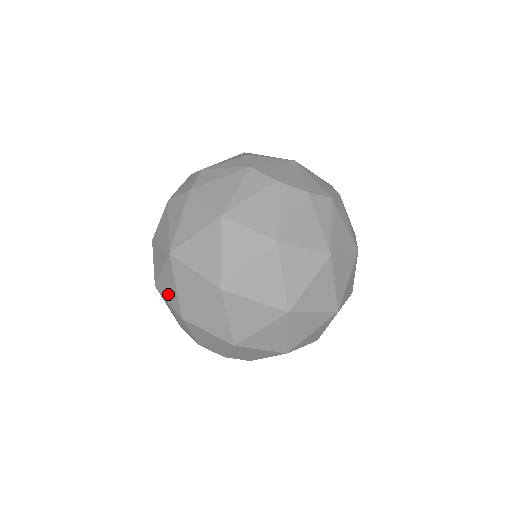
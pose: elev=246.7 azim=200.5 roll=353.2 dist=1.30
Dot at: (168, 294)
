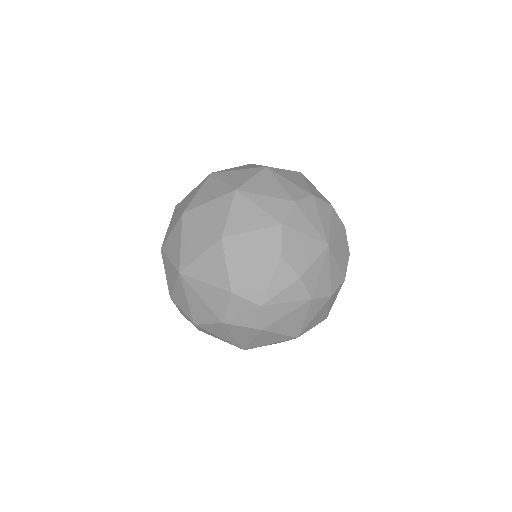
Dot at: occluded
